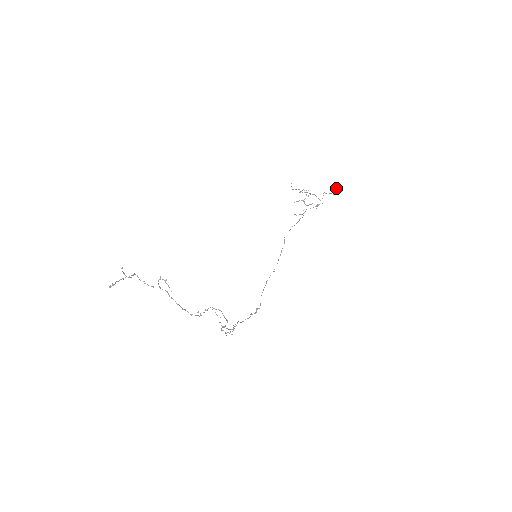
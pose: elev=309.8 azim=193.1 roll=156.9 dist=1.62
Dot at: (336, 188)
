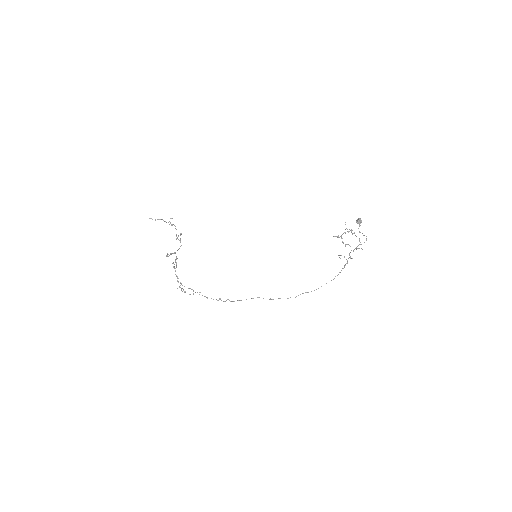
Dot at: (360, 223)
